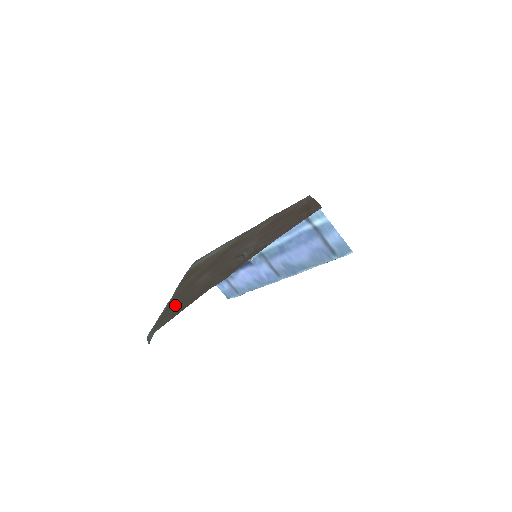
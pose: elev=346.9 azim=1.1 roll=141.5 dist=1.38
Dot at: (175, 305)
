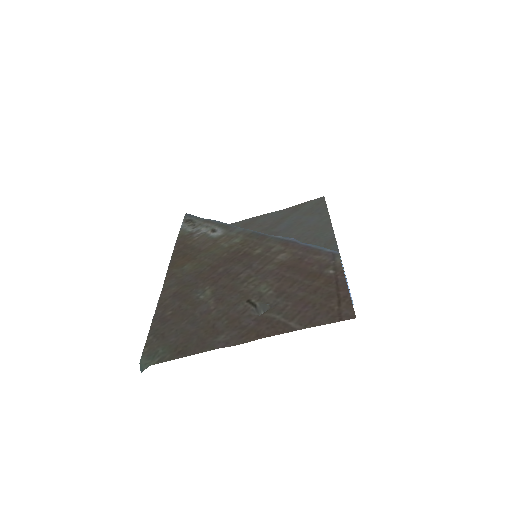
Dot at: (172, 323)
